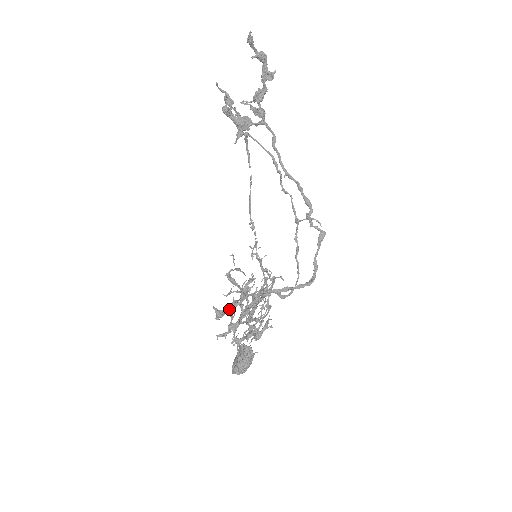
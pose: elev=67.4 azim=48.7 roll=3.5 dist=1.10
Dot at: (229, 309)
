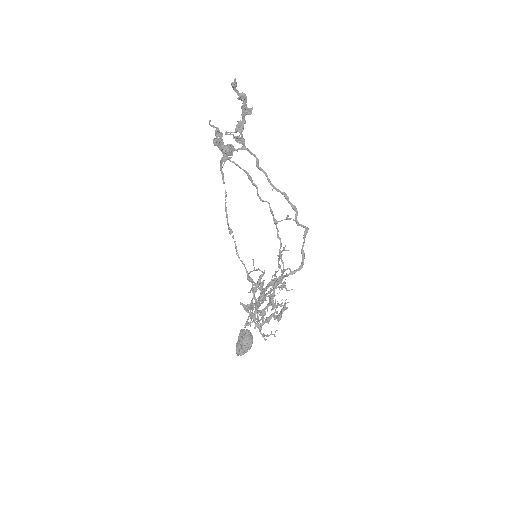
Dot at: occluded
